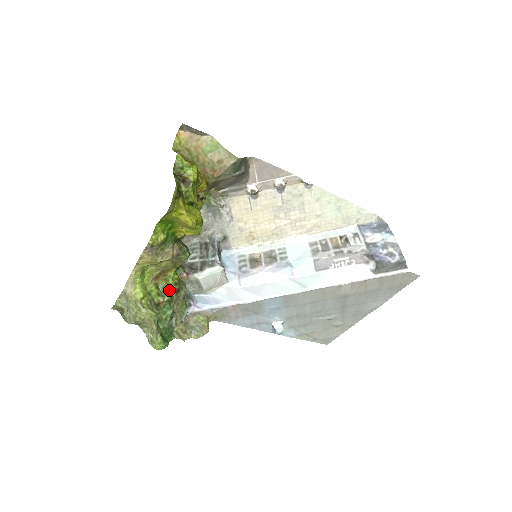
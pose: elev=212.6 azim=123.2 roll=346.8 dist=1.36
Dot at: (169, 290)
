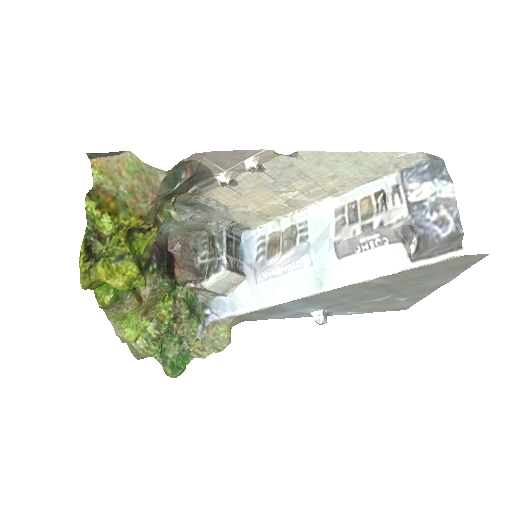
Dot at: (162, 323)
